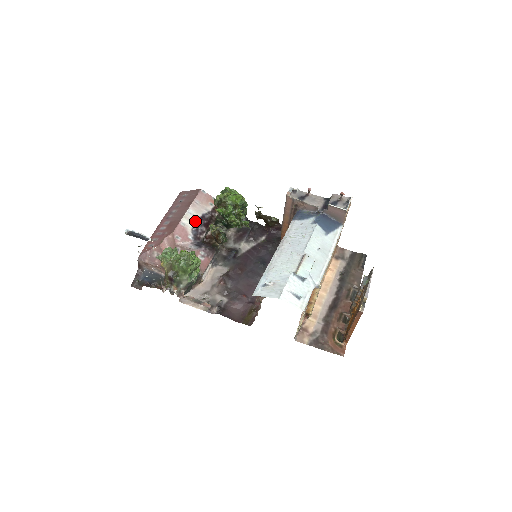
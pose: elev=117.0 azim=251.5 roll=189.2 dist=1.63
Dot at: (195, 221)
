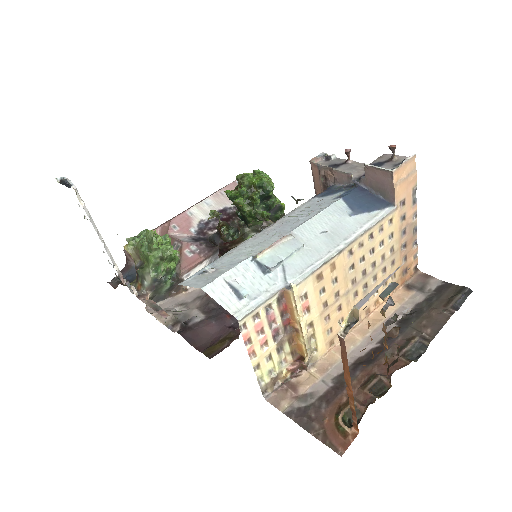
Dot at: occluded
